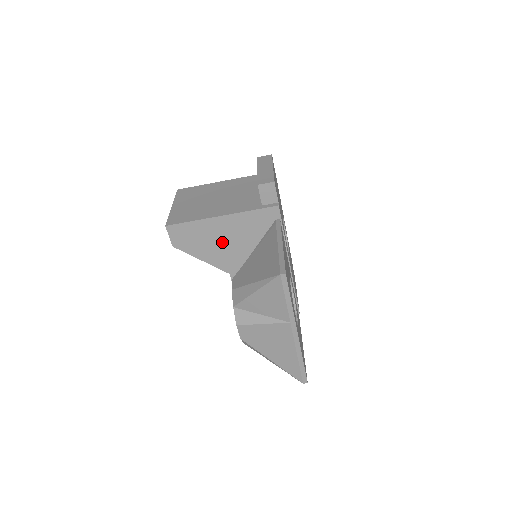
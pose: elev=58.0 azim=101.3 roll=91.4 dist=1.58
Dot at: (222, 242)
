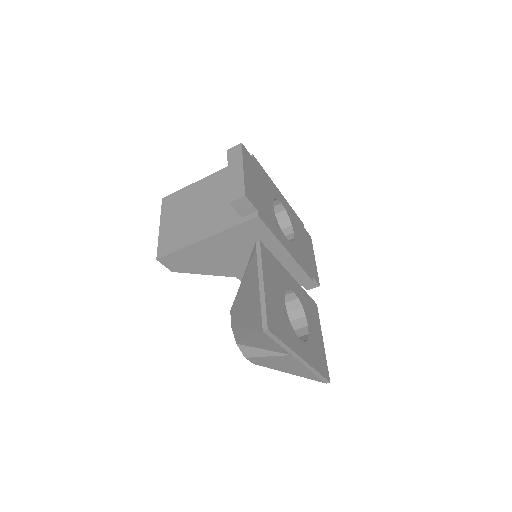
Dot at: (216, 257)
